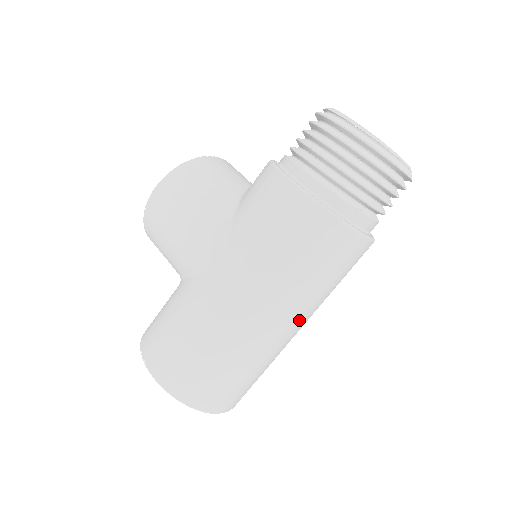
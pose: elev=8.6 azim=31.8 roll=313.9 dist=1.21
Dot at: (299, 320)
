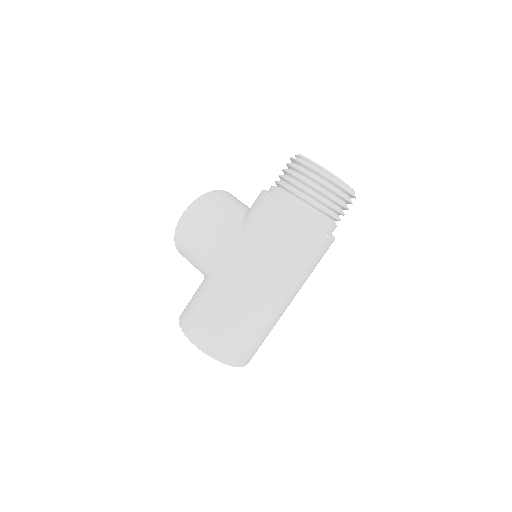
Dot at: (289, 295)
